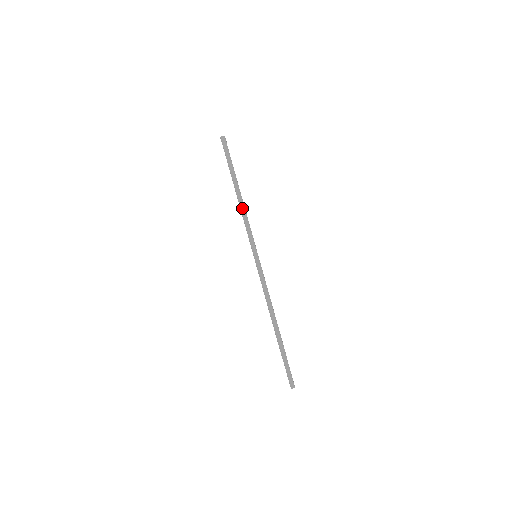
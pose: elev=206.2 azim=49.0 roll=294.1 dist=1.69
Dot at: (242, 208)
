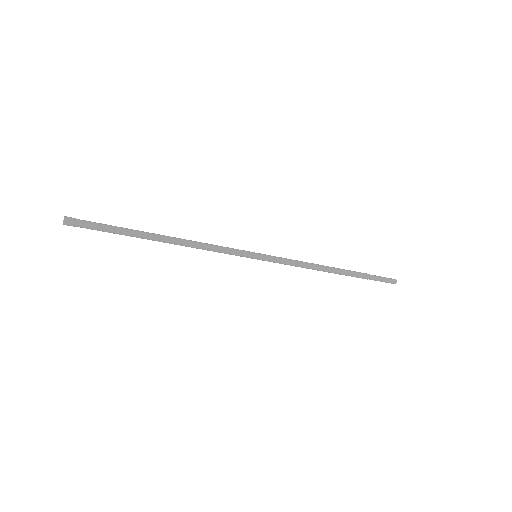
Dot at: occluded
